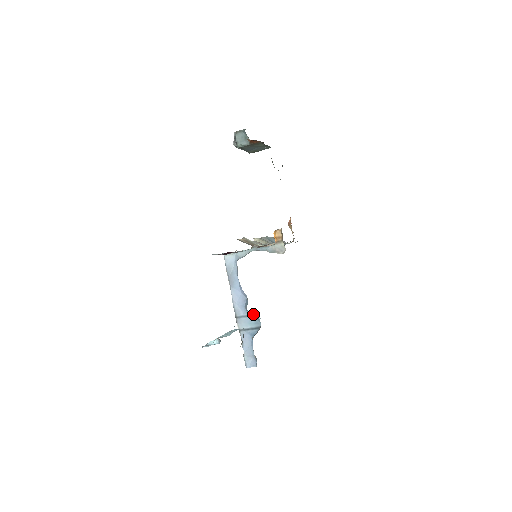
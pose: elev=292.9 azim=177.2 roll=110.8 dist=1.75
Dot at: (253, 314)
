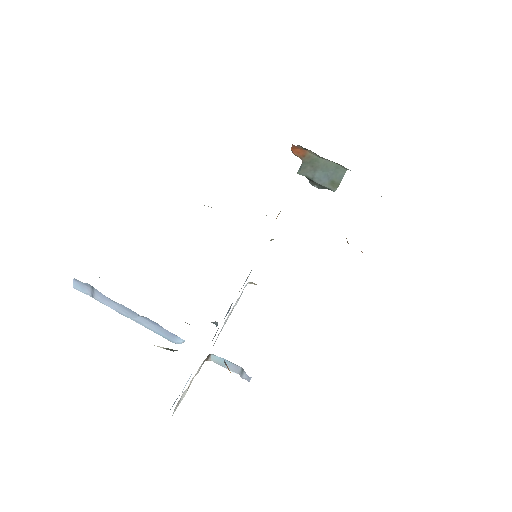
Dot at: occluded
